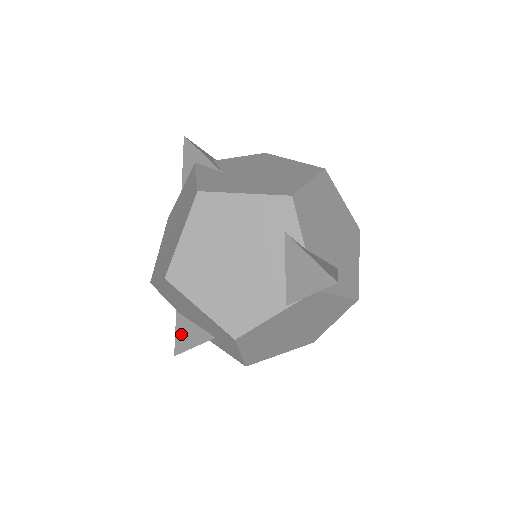
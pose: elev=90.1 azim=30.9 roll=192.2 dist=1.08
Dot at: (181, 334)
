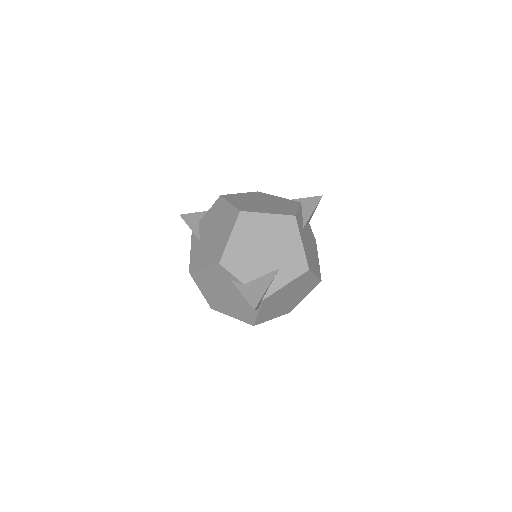
Dot at: occluded
